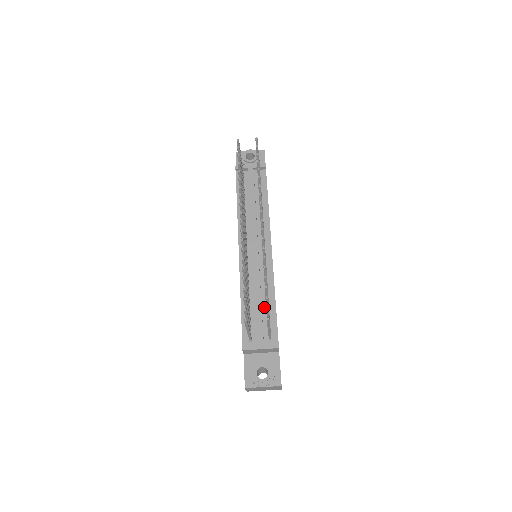
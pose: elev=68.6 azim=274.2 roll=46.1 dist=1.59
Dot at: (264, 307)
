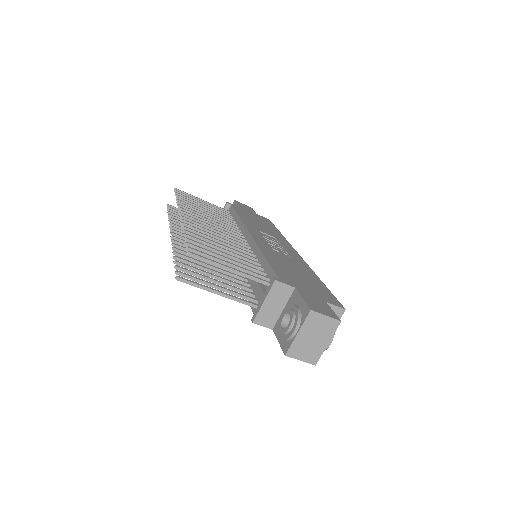
Dot at: occluded
